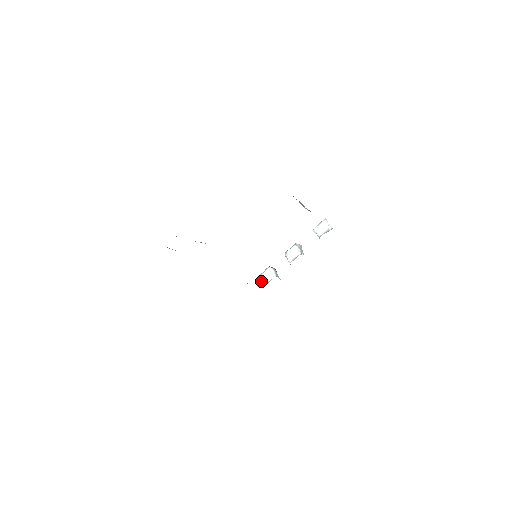
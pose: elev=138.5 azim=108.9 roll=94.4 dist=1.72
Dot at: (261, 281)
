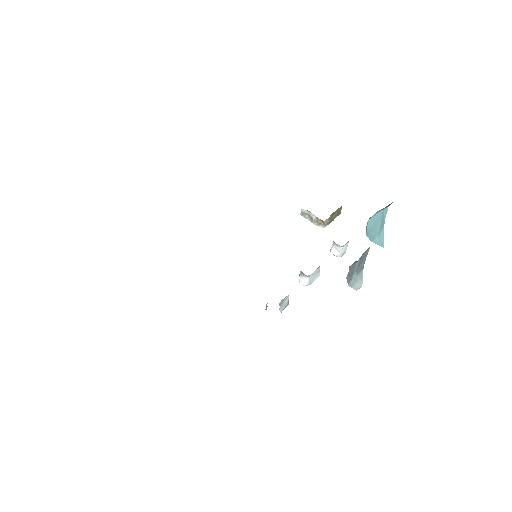
Dot at: (266, 306)
